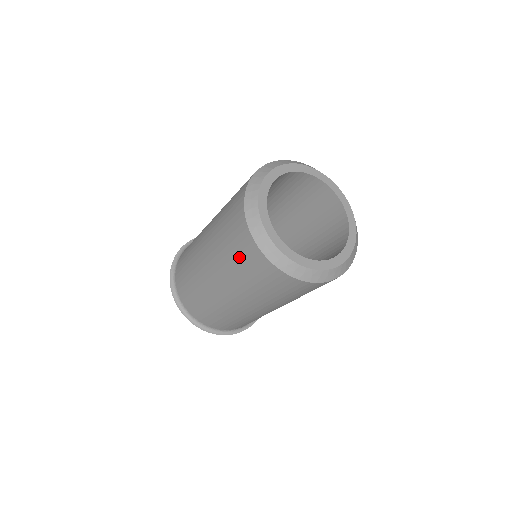
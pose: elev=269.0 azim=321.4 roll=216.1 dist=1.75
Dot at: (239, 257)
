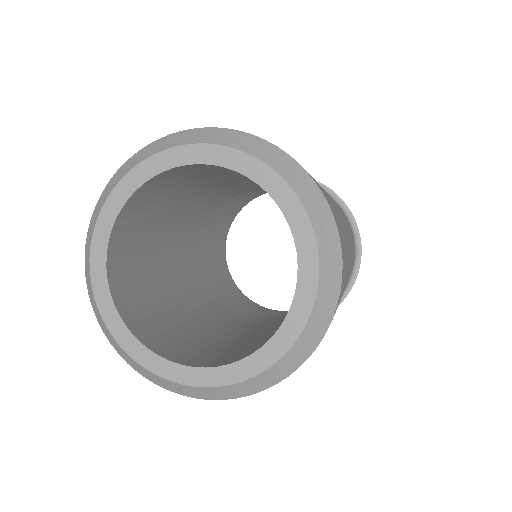
Dot at: occluded
